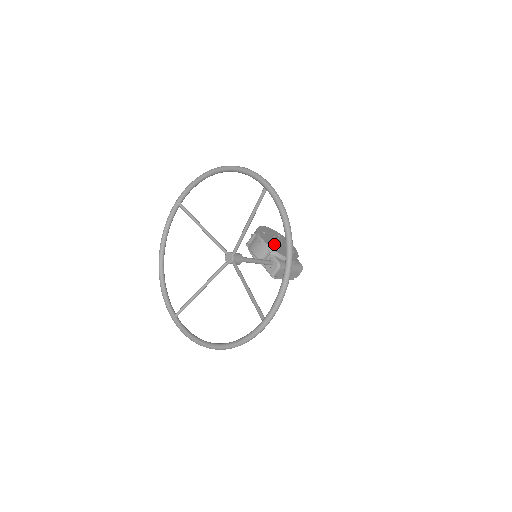
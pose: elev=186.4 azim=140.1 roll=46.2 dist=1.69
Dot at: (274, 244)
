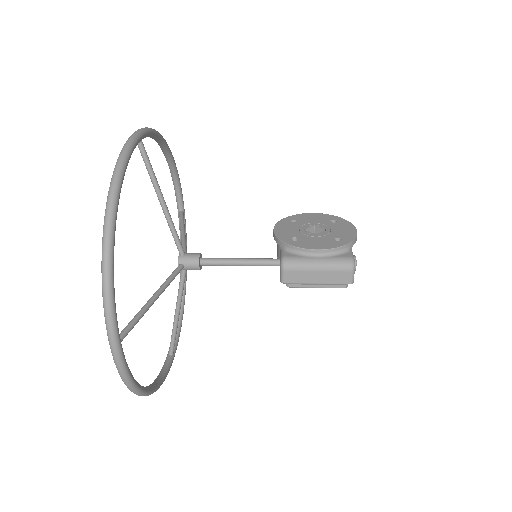
Dot at: (296, 233)
